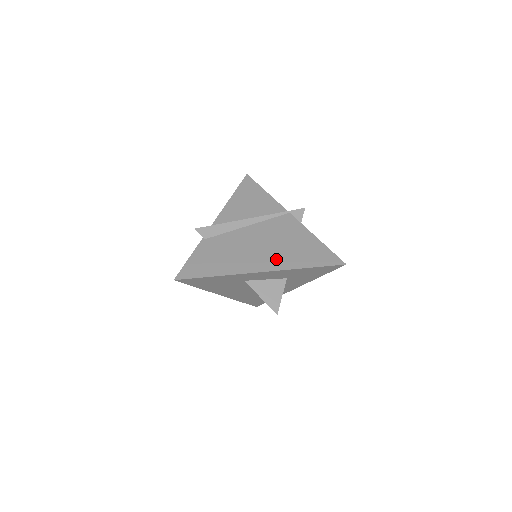
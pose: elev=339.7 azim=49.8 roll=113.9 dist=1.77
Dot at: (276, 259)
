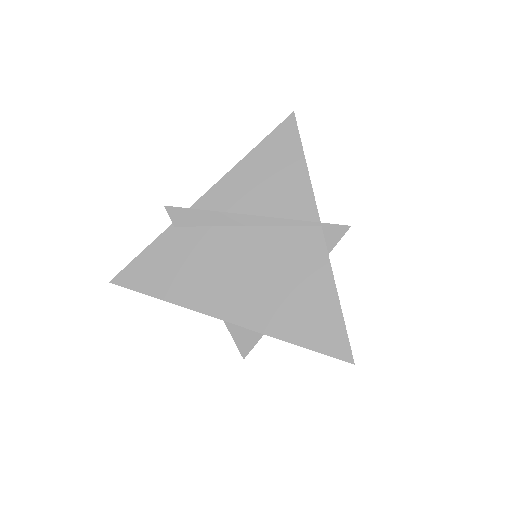
Dot at: (257, 308)
